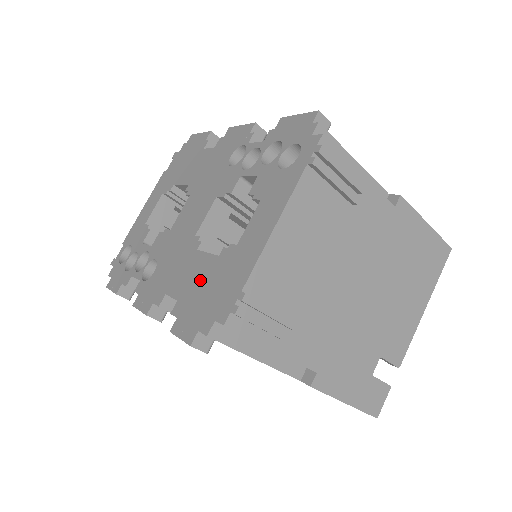
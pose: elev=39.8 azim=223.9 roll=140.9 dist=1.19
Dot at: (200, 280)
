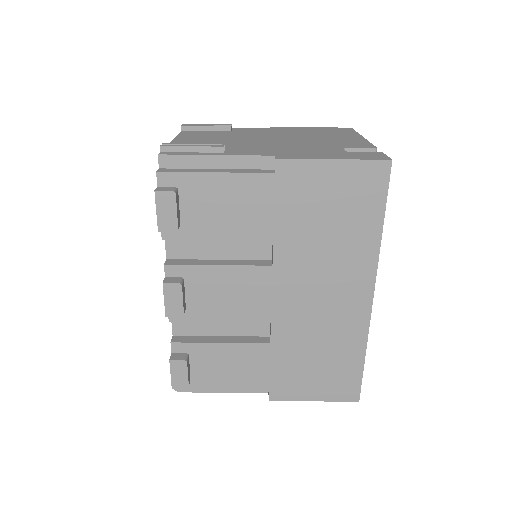
Dot at: occluded
